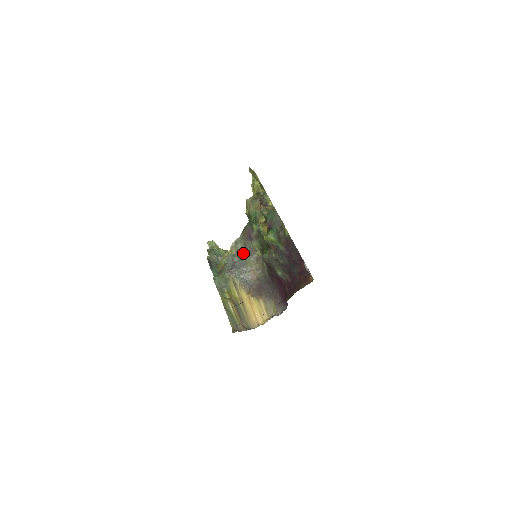
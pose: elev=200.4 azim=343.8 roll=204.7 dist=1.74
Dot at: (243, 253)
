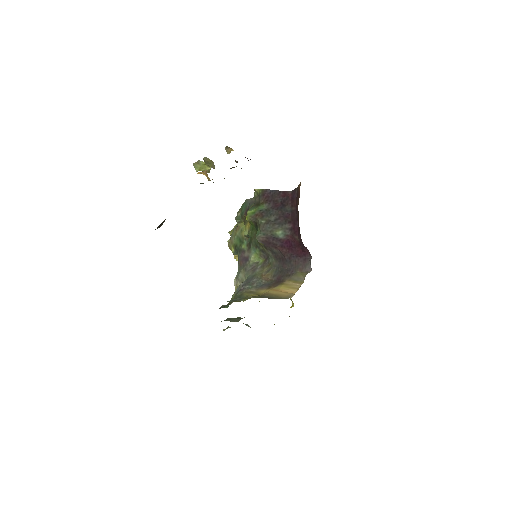
Dot at: (247, 276)
